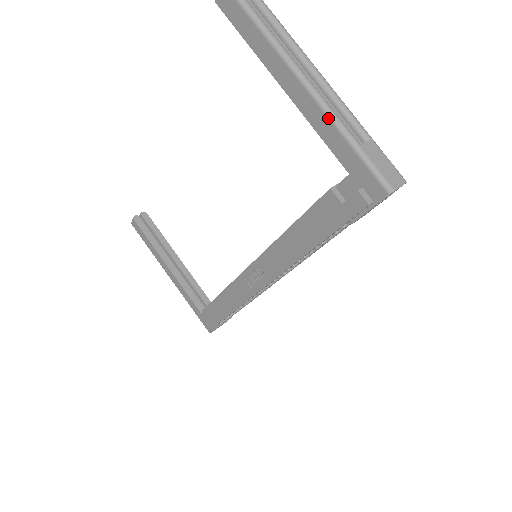
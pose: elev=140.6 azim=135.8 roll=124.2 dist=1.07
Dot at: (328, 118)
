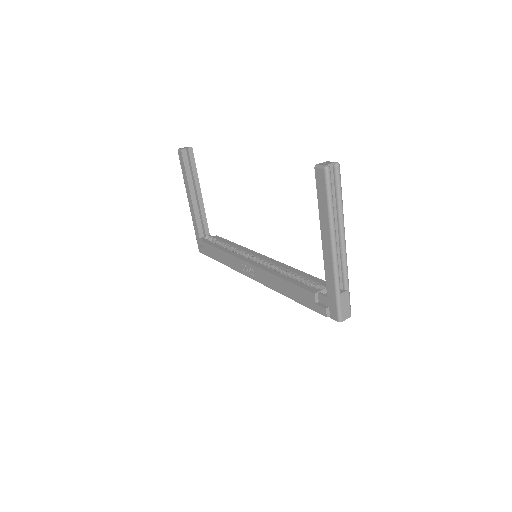
Dot at: (333, 273)
